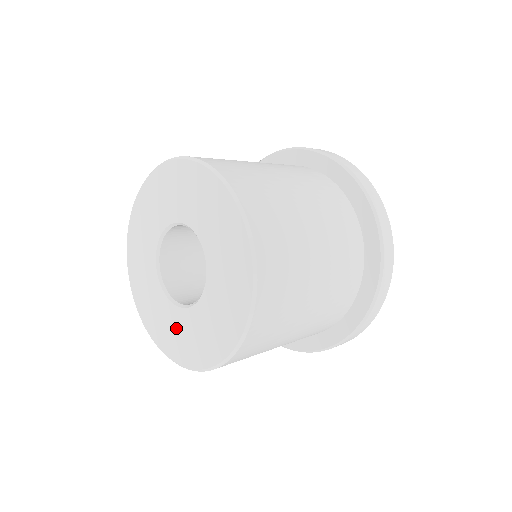
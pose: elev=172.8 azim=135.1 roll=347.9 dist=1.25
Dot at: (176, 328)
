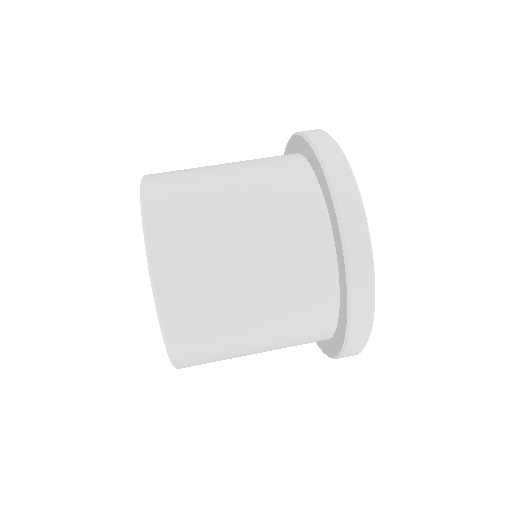
Dot at: occluded
